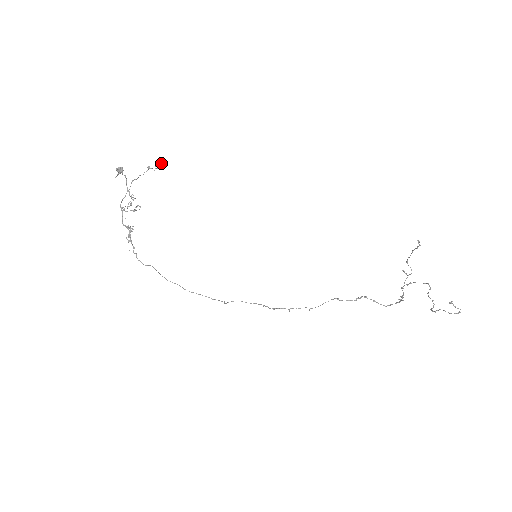
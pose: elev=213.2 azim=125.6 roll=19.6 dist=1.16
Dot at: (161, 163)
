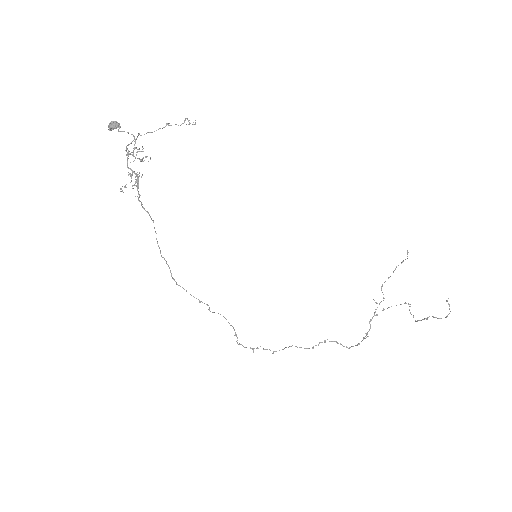
Dot at: occluded
